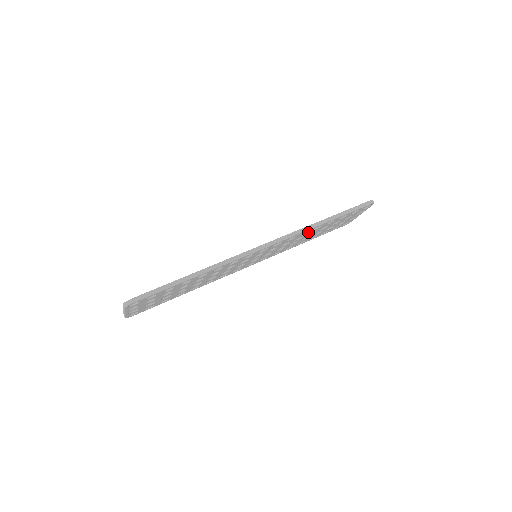
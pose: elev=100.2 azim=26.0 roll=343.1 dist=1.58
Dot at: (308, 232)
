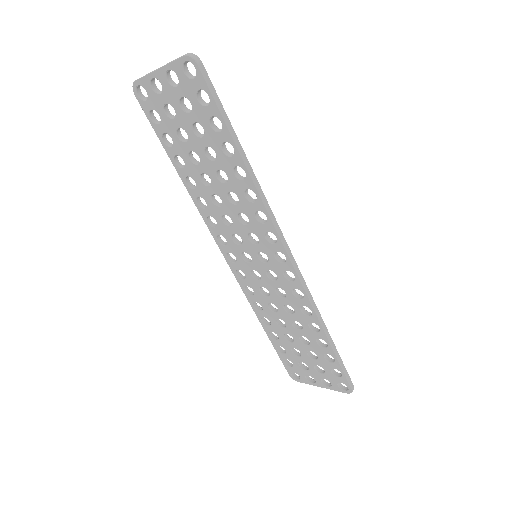
Dot at: (304, 316)
